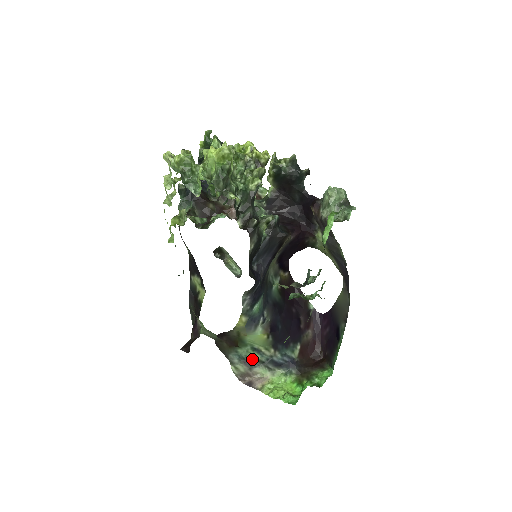
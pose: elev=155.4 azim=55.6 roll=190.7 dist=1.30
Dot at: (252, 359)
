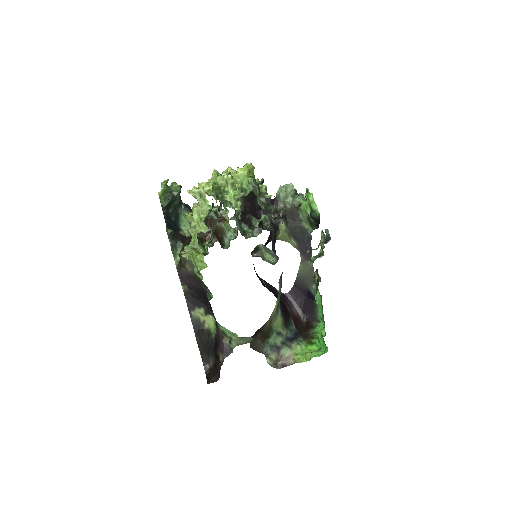
Dot at: (278, 344)
